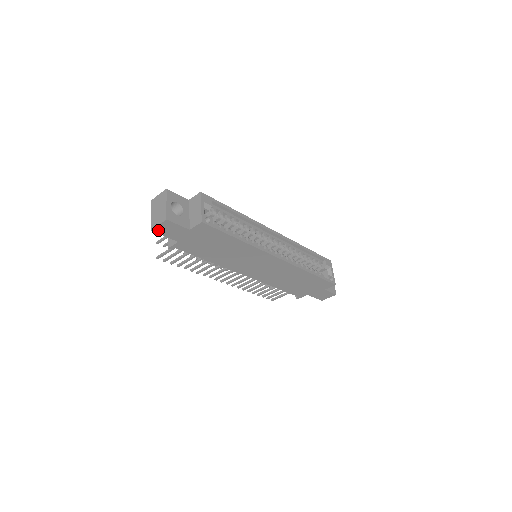
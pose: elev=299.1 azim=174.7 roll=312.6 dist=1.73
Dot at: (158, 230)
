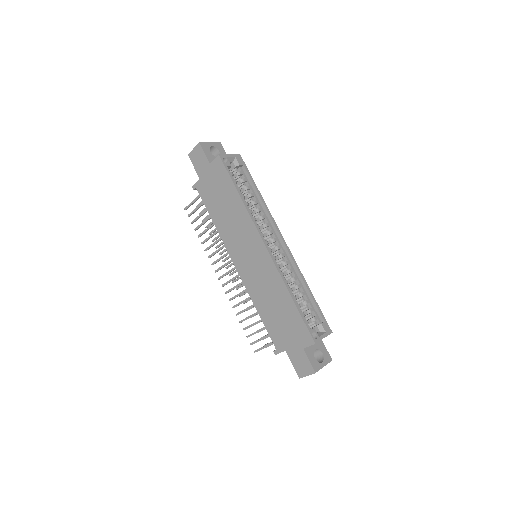
Dot at: (192, 156)
